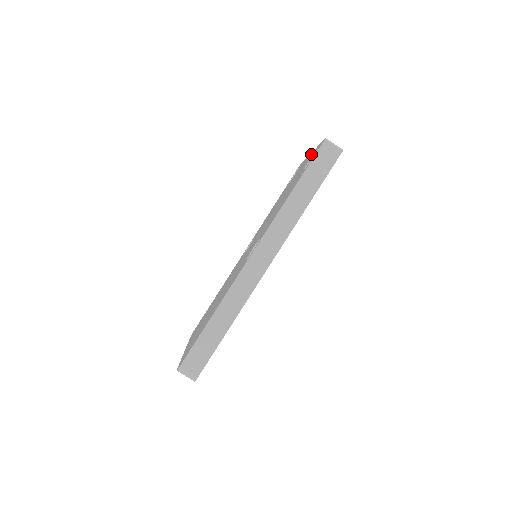
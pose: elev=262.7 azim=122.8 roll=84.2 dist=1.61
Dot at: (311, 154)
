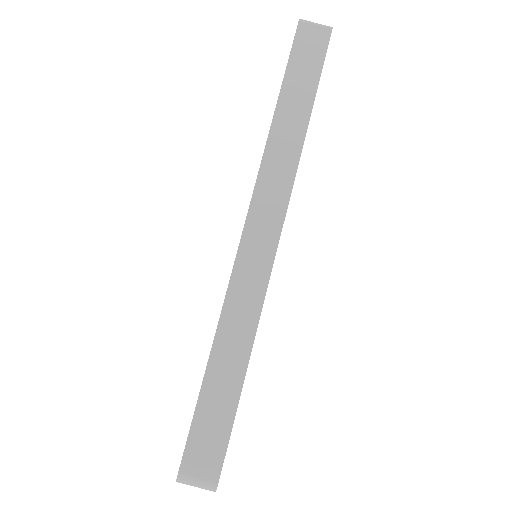
Dot at: occluded
